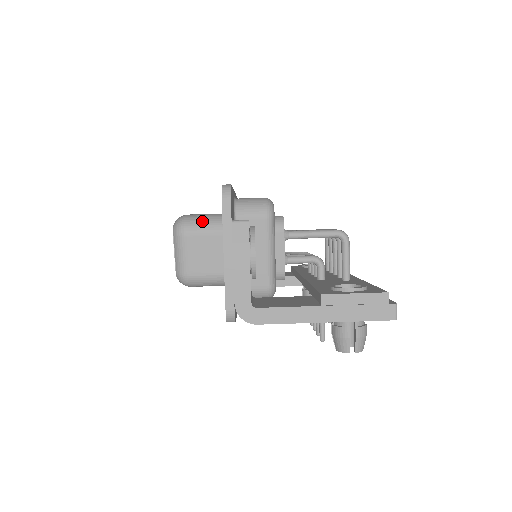
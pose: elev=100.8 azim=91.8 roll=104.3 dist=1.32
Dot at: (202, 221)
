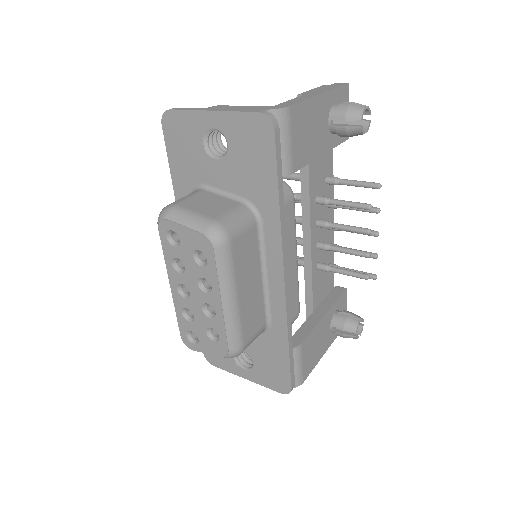
Dot at: occluded
